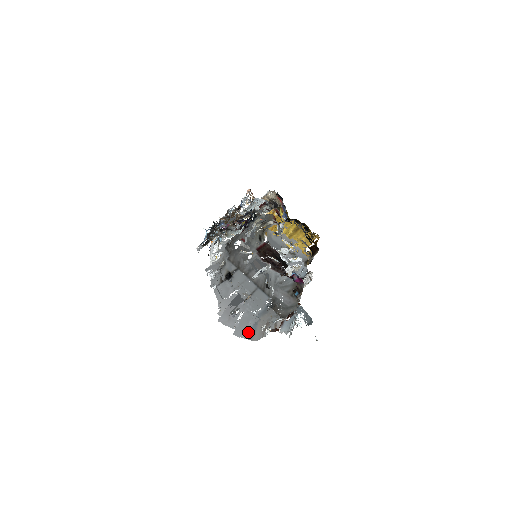
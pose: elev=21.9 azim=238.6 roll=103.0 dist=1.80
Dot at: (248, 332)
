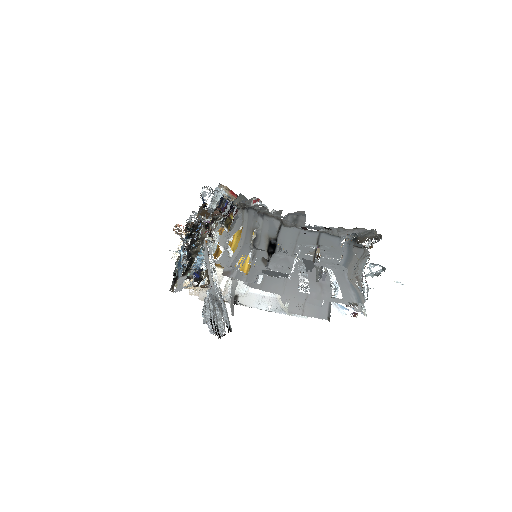
Dot at: (352, 292)
